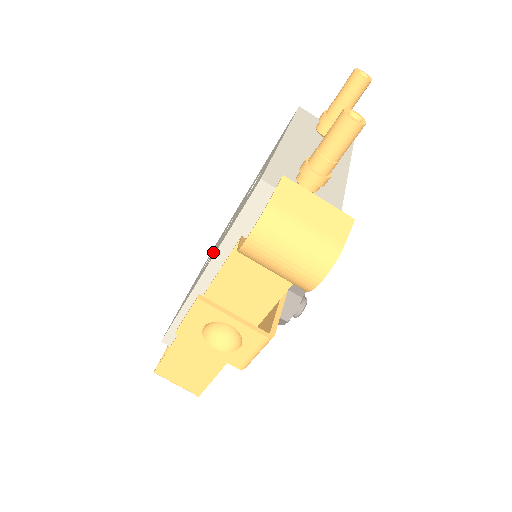
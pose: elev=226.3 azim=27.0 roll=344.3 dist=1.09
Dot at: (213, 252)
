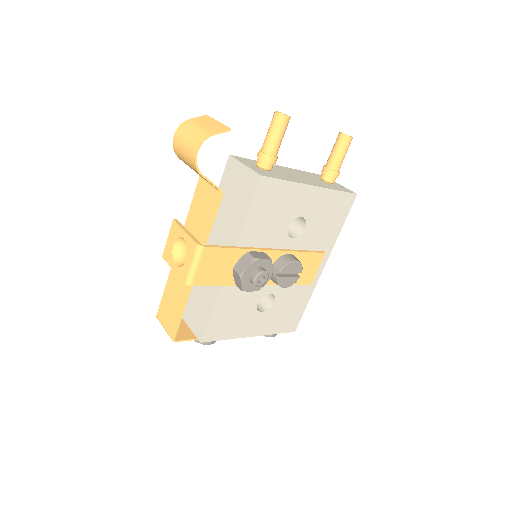
Dot at: occluded
